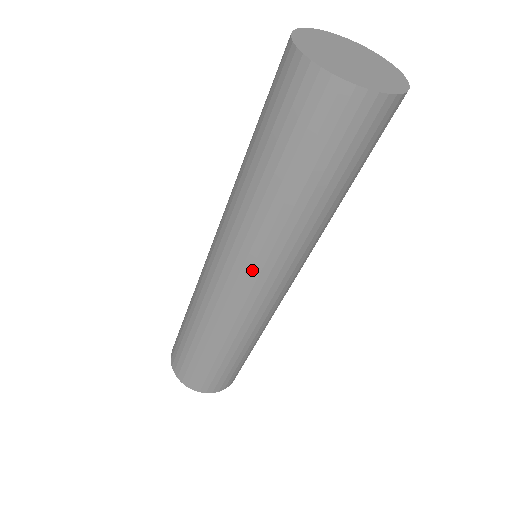
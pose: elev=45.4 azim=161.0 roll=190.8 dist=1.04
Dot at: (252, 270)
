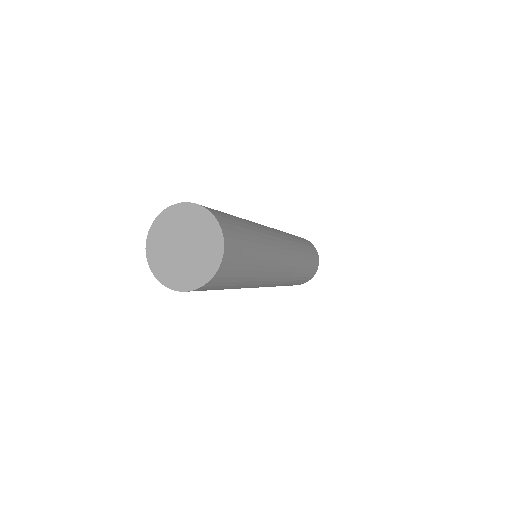
Dot at: occluded
